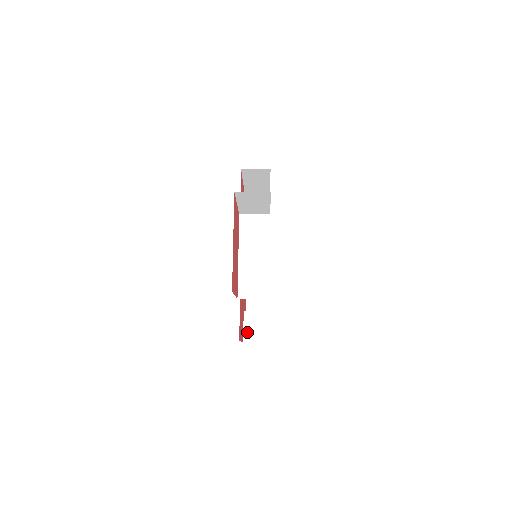
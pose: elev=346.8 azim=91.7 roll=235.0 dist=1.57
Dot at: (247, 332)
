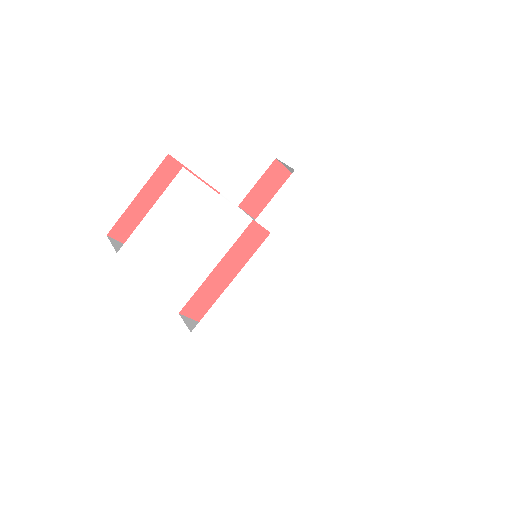
Dot at: occluded
